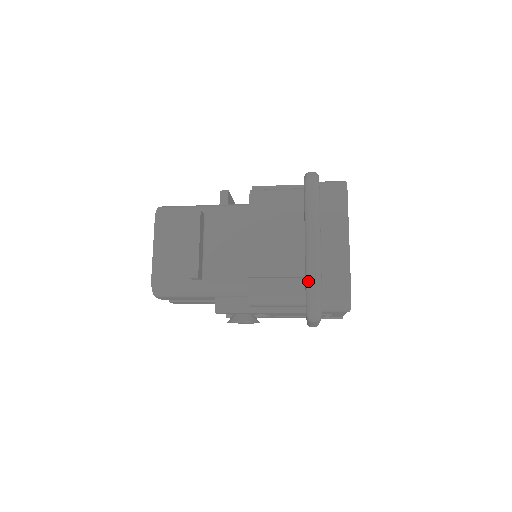
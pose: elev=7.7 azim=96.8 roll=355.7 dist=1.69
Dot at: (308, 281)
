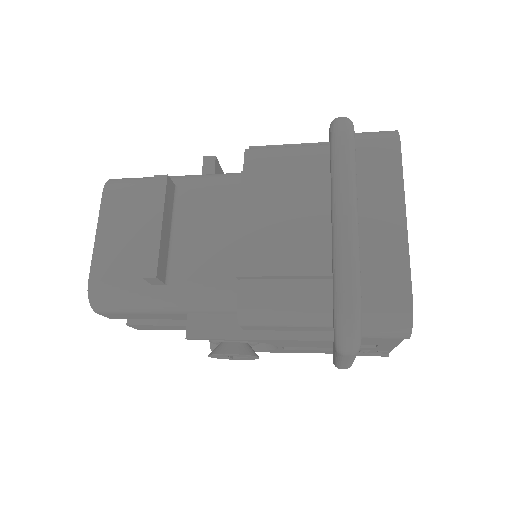
Dot at: (337, 281)
